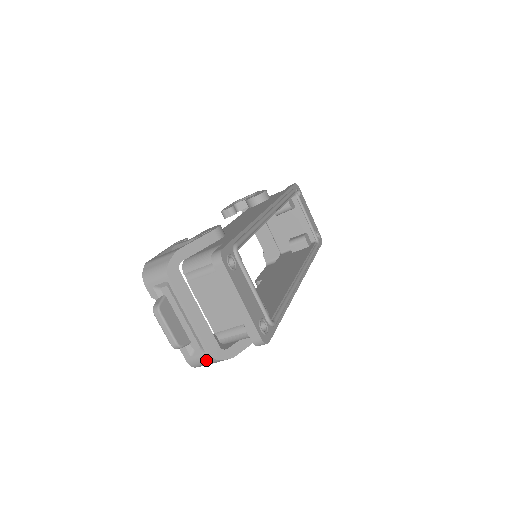
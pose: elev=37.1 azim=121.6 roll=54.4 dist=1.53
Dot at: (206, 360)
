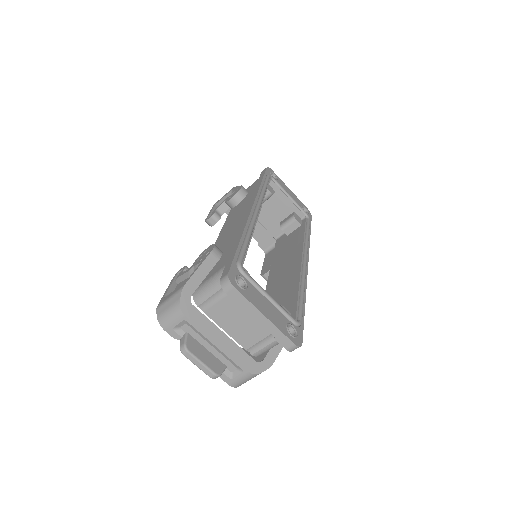
Dot at: (247, 378)
